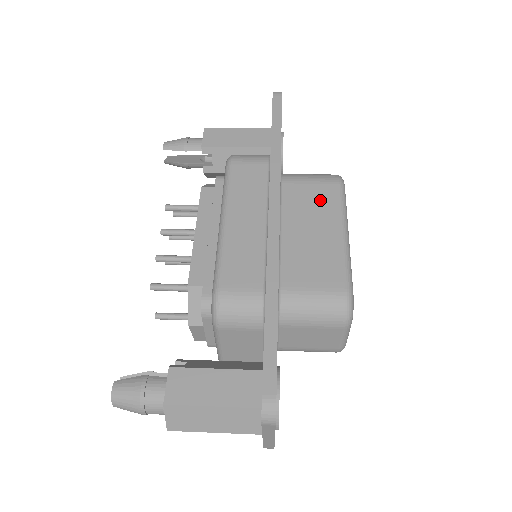
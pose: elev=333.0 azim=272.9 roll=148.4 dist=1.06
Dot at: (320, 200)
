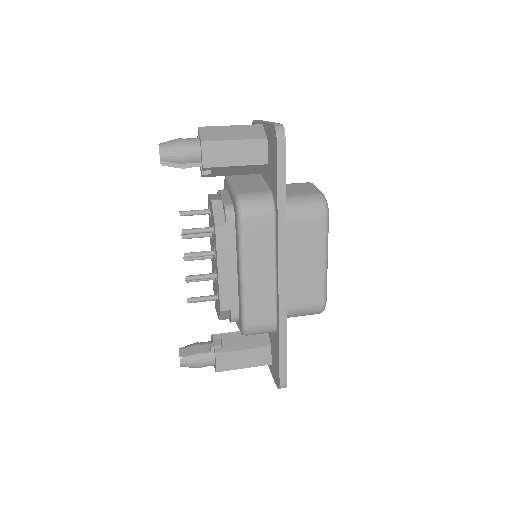
Dot at: (311, 235)
